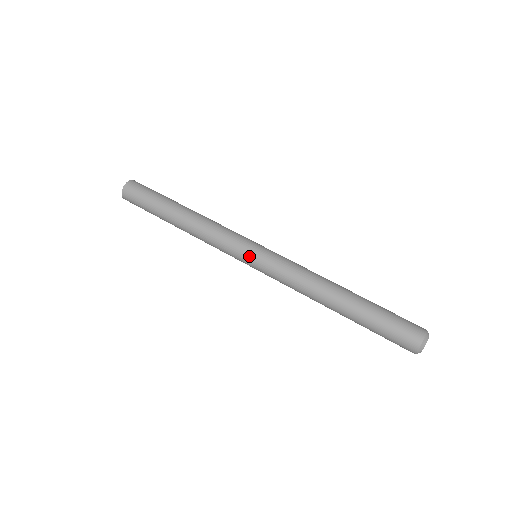
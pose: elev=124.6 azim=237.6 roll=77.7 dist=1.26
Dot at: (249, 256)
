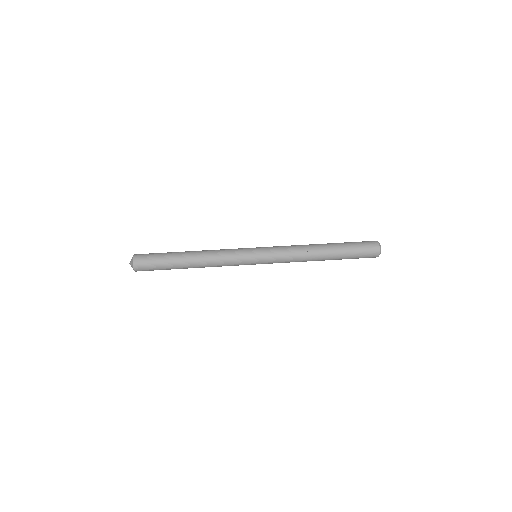
Dot at: (254, 252)
